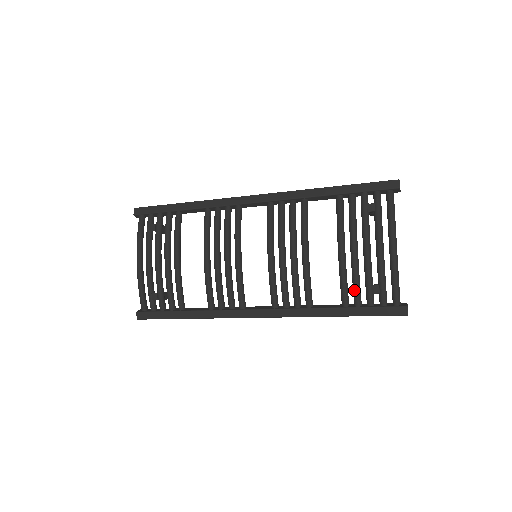
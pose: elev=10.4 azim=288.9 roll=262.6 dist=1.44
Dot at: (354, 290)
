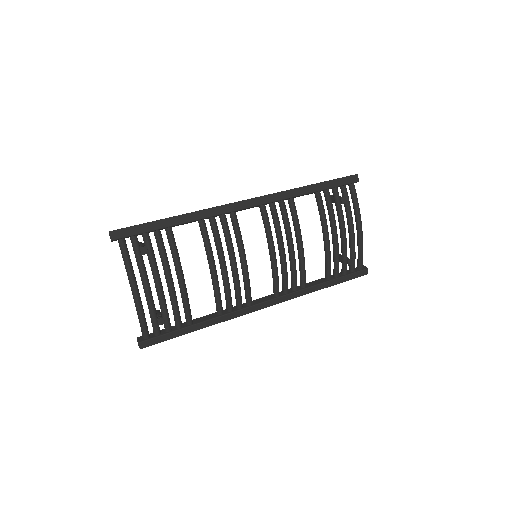
Dot at: (336, 266)
